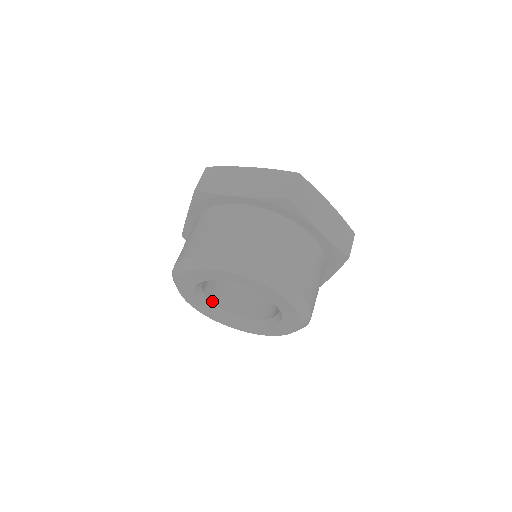
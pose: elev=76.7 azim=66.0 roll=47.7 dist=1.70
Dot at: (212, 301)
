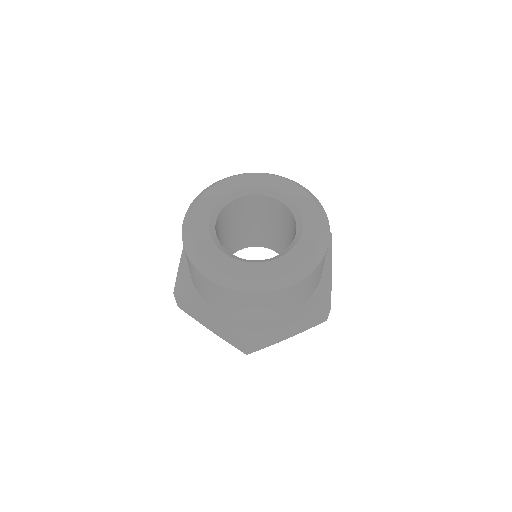
Dot at: (217, 220)
